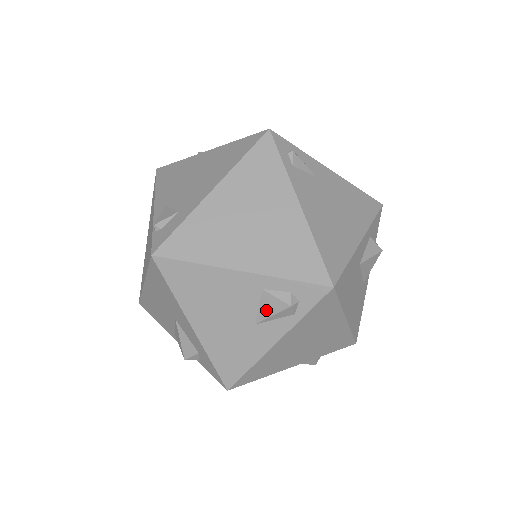
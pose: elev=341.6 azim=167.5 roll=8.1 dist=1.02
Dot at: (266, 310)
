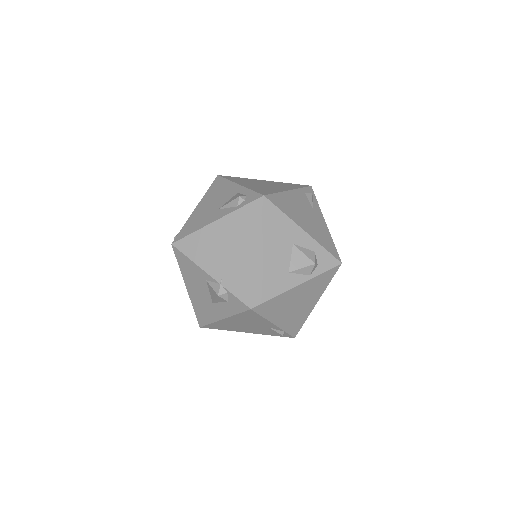
Dot at: (229, 201)
